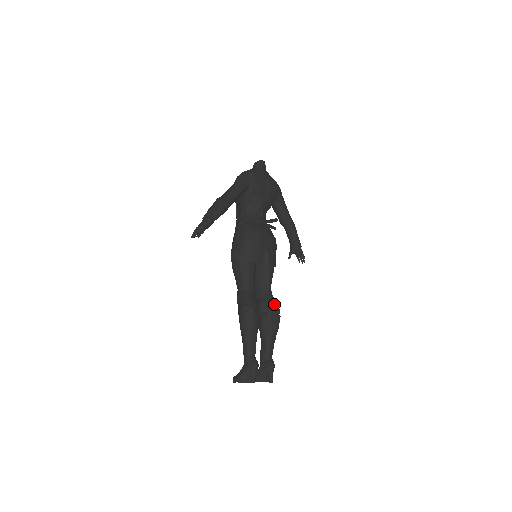
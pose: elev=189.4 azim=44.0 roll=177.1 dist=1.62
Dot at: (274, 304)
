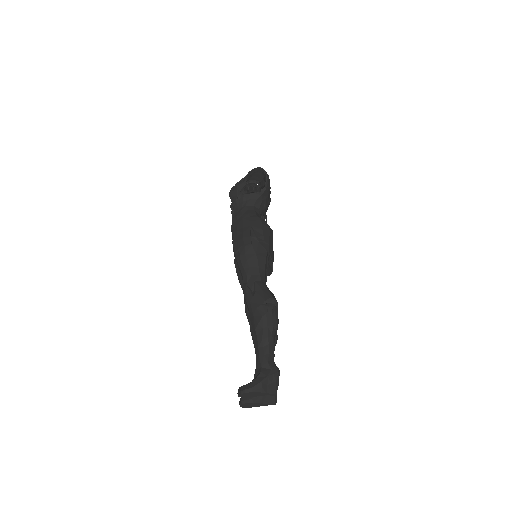
Dot at: occluded
